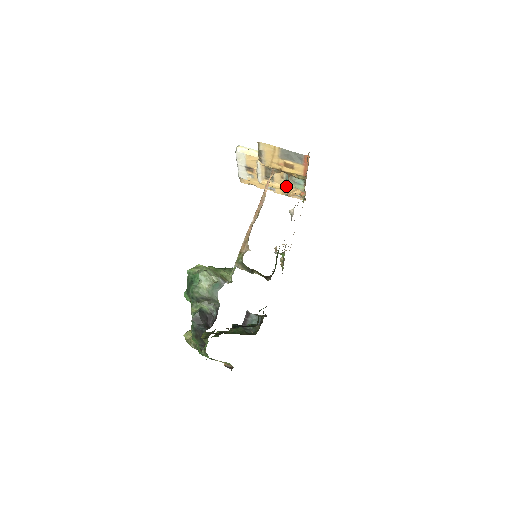
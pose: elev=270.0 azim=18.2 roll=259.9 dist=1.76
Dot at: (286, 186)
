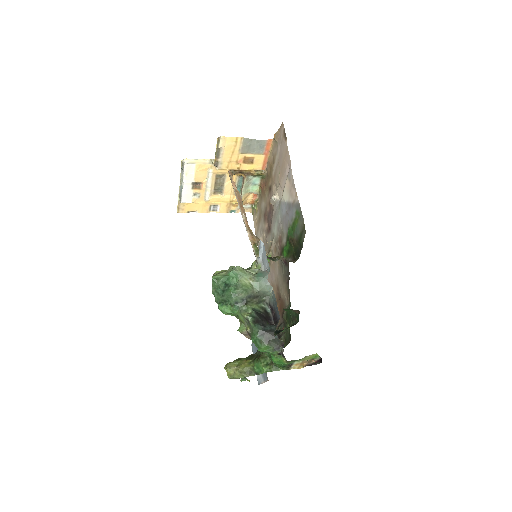
Dot at: occluded
